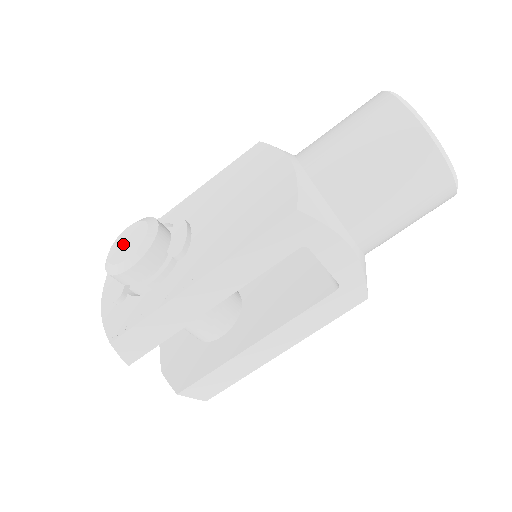
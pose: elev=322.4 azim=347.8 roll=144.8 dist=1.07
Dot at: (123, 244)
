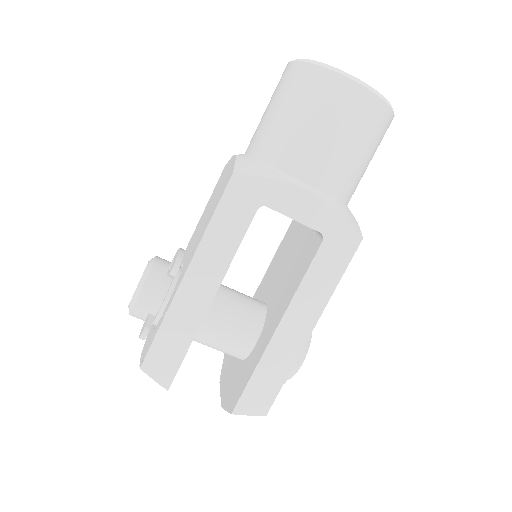
Dot at: occluded
